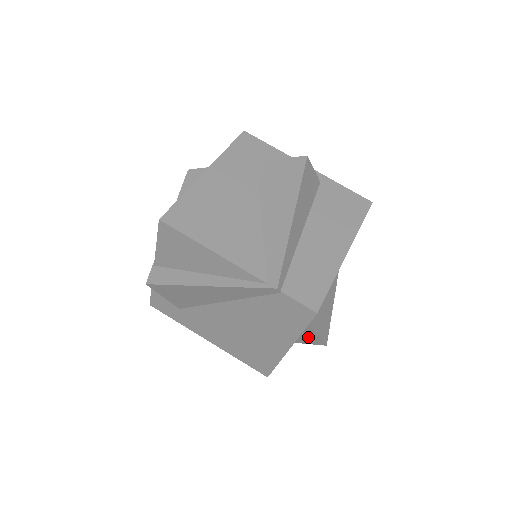
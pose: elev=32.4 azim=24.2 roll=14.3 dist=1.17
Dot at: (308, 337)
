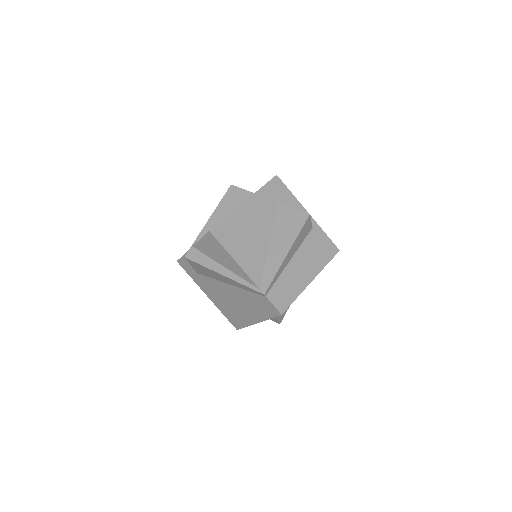
Dot at: occluded
